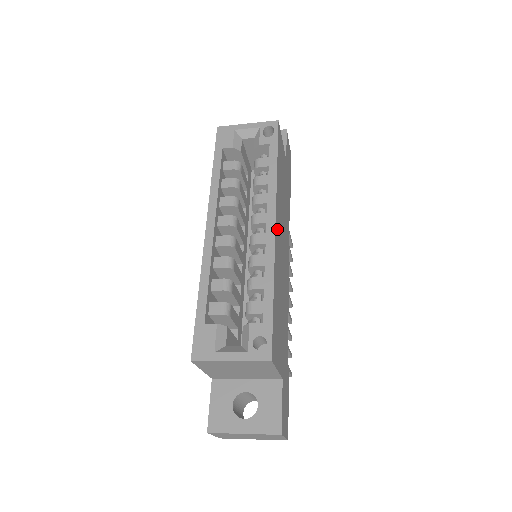
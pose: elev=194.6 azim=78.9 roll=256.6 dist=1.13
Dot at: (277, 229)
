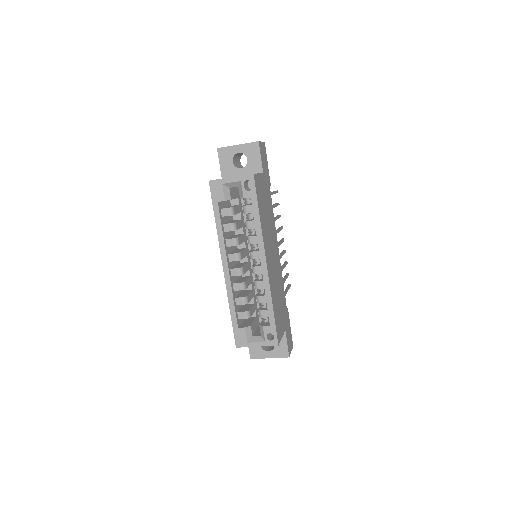
Dot at: (268, 261)
